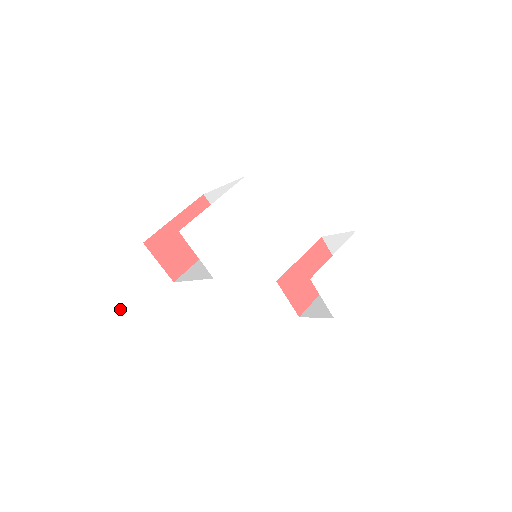
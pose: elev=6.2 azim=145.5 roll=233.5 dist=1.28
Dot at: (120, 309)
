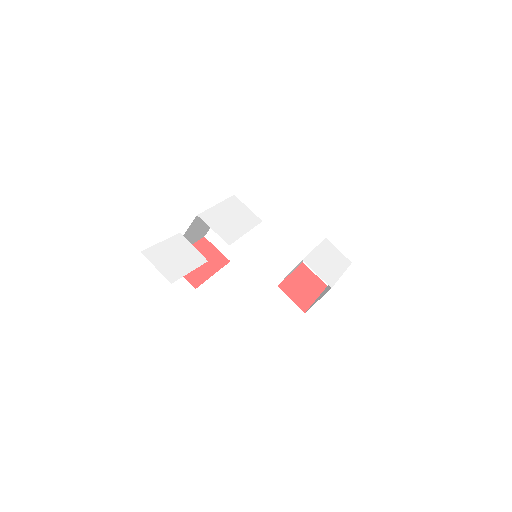
Dot at: (166, 250)
